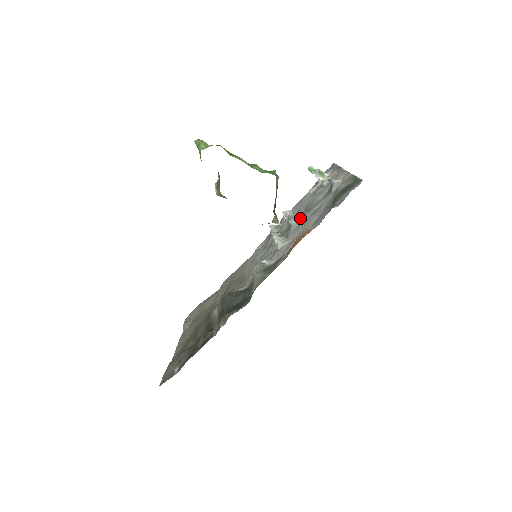
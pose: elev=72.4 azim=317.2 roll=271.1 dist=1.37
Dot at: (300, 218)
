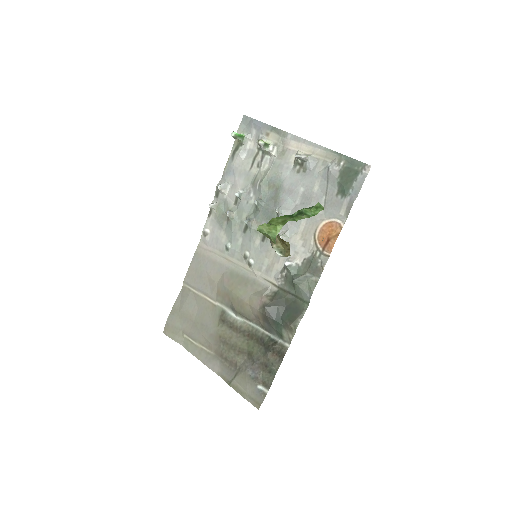
Dot at: (284, 204)
